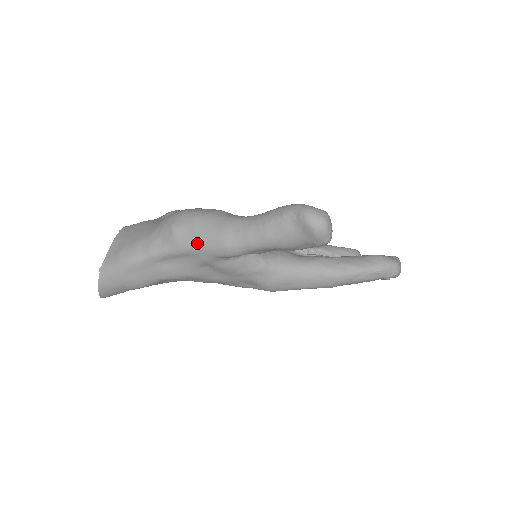
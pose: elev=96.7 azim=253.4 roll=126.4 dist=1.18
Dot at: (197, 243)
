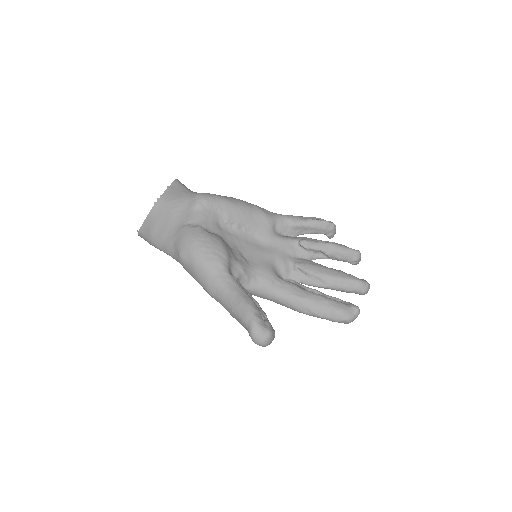
Dot at: (194, 278)
